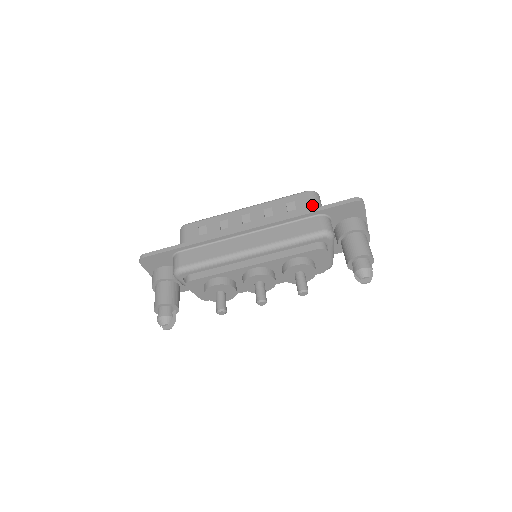
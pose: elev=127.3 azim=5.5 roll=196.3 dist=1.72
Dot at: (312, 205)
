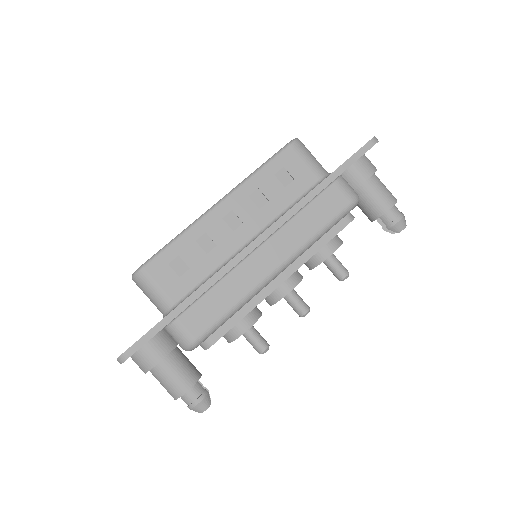
Dot at: (311, 165)
